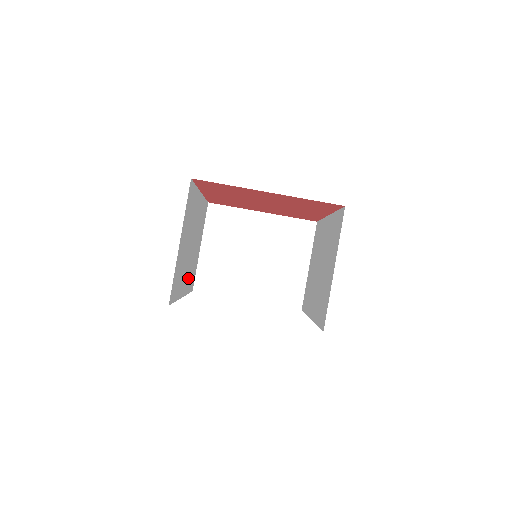
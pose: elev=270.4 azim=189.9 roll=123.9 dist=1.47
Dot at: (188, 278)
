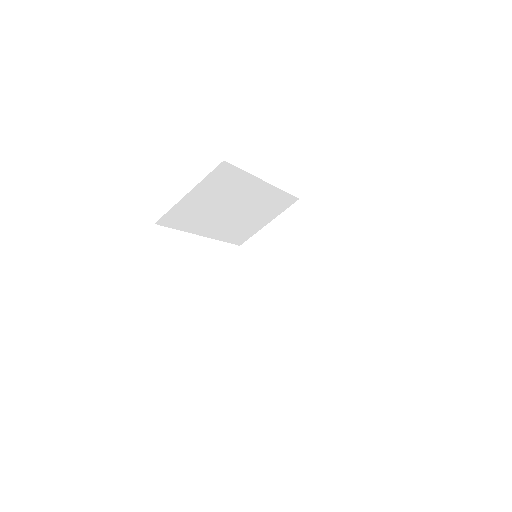
Dot at: (222, 230)
